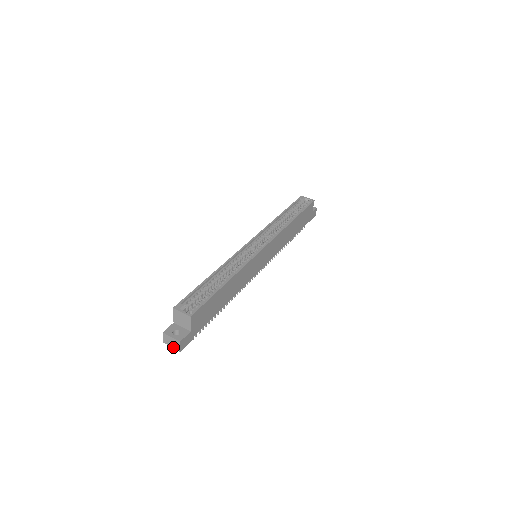
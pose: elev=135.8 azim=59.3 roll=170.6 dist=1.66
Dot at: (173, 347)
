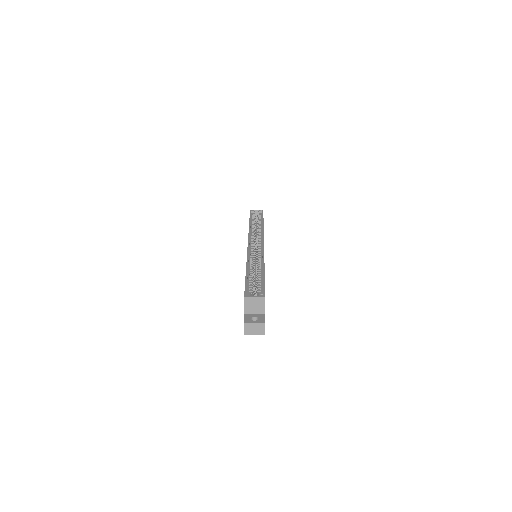
Dot at: (256, 334)
